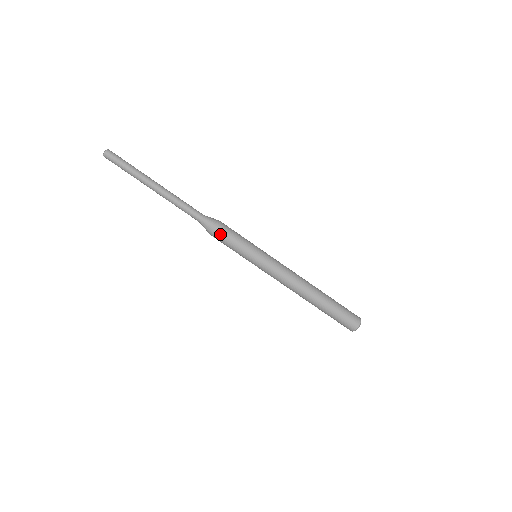
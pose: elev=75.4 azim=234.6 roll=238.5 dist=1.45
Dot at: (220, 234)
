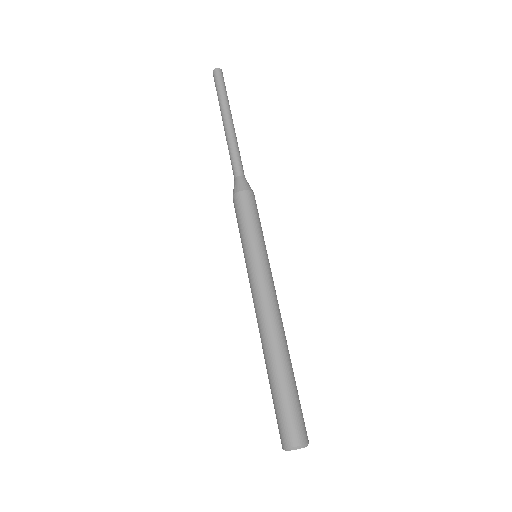
Dot at: (236, 203)
